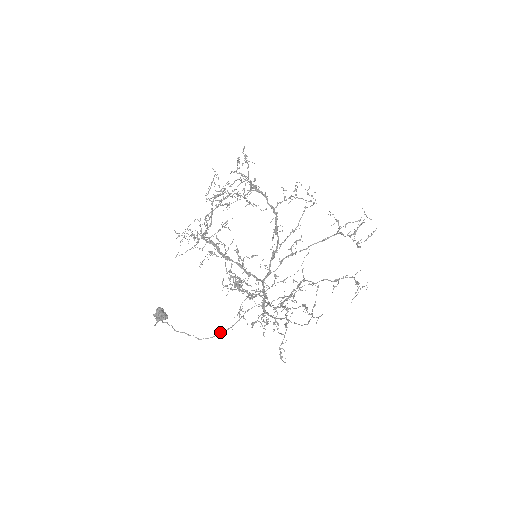
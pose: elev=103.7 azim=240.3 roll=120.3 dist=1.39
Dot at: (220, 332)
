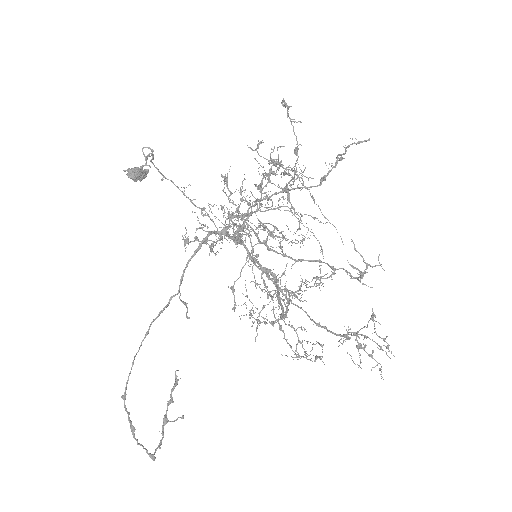
Dot at: occluded
